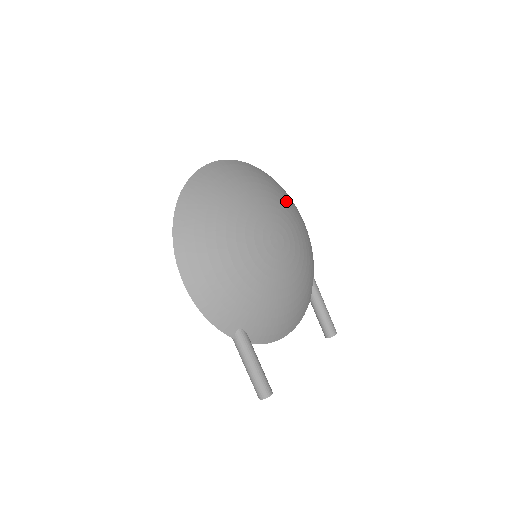
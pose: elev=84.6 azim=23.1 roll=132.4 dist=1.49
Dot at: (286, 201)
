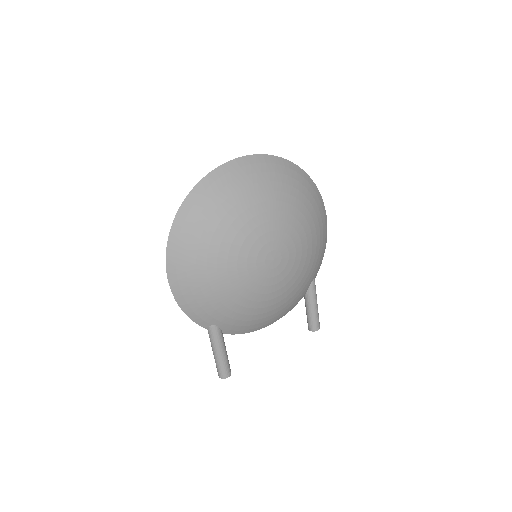
Dot at: (305, 210)
